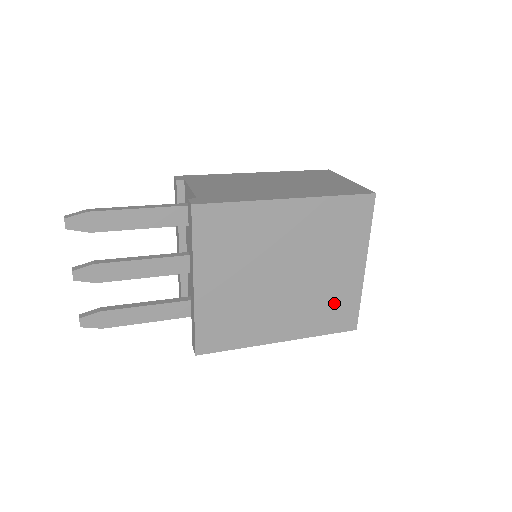
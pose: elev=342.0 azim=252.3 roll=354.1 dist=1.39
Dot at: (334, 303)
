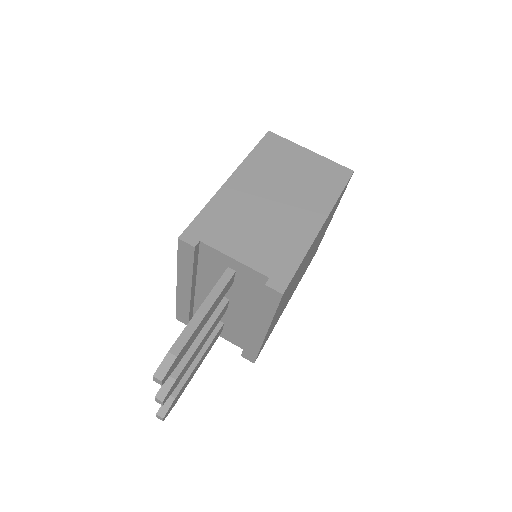
Dot at: occluded
